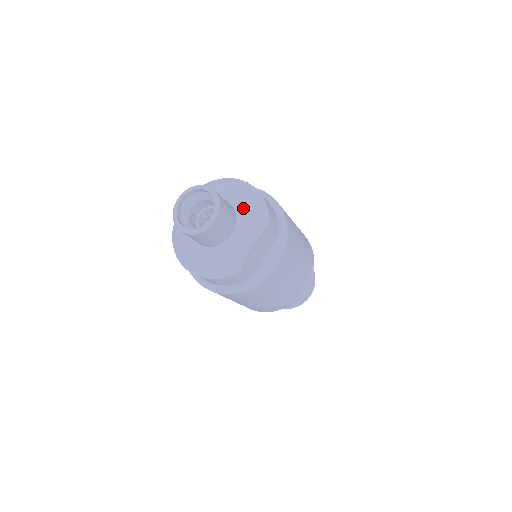
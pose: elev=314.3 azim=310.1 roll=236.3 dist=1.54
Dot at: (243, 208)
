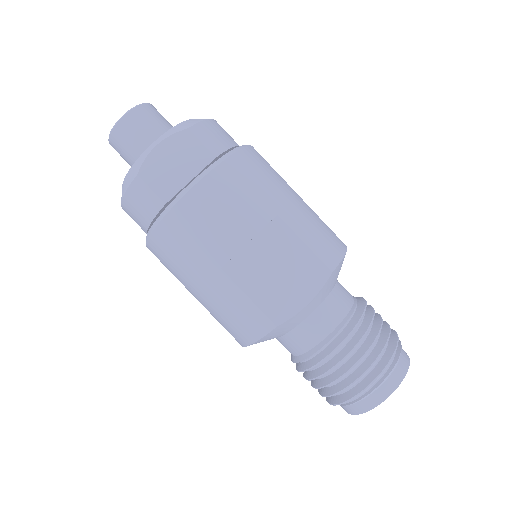
Dot at: occluded
